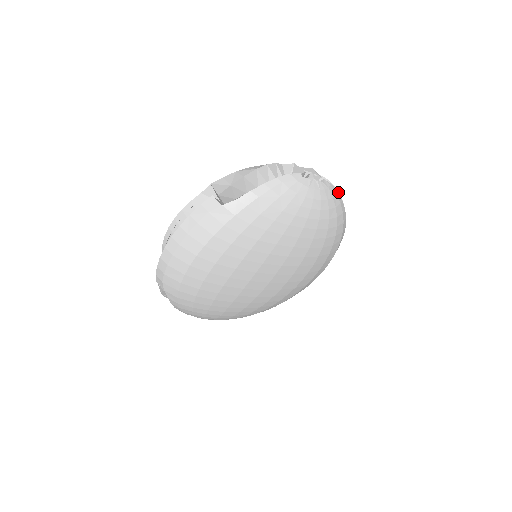
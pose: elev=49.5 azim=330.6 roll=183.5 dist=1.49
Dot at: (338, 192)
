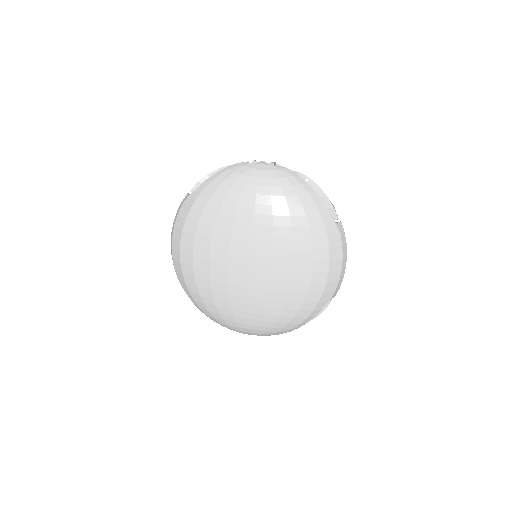
Dot at: (314, 182)
